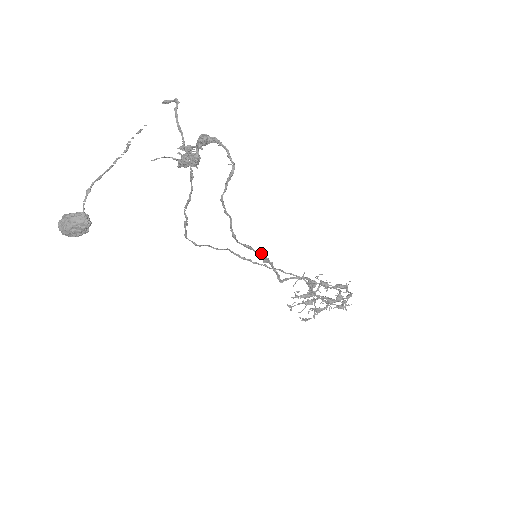
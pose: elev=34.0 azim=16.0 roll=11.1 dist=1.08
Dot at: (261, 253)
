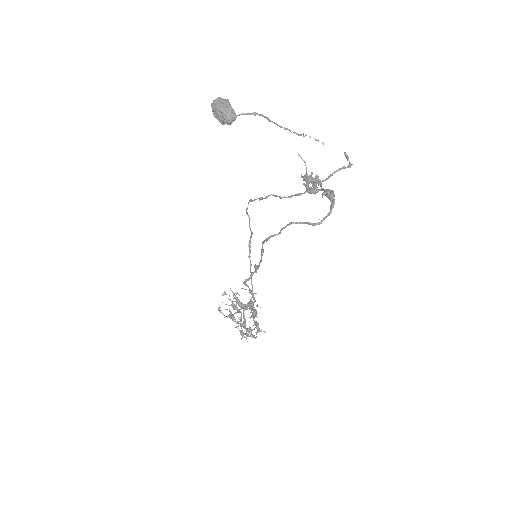
Dot at: occluded
